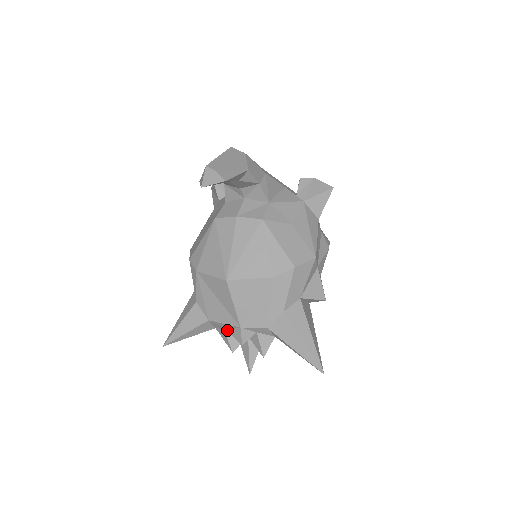
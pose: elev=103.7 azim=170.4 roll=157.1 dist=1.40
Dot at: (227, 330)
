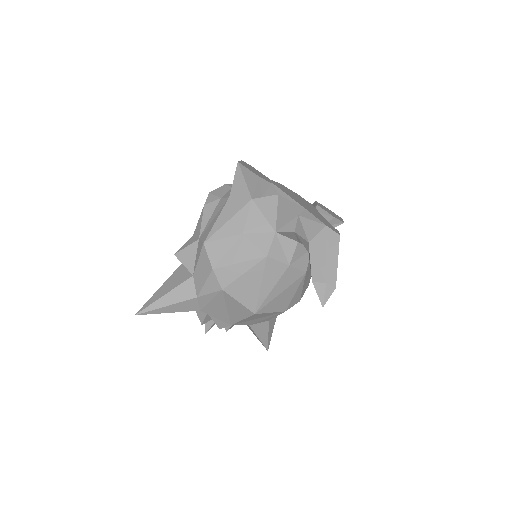
Dot at: (211, 317)
